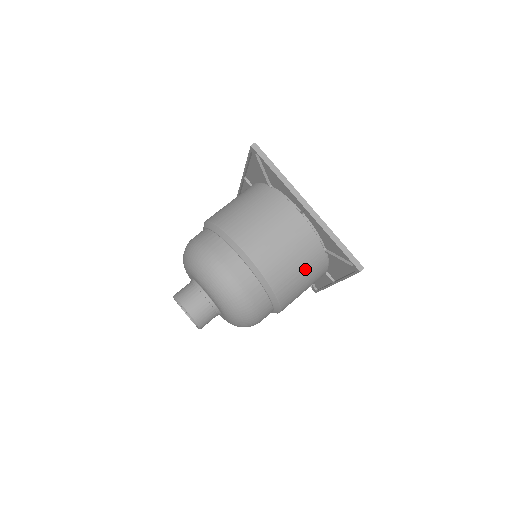
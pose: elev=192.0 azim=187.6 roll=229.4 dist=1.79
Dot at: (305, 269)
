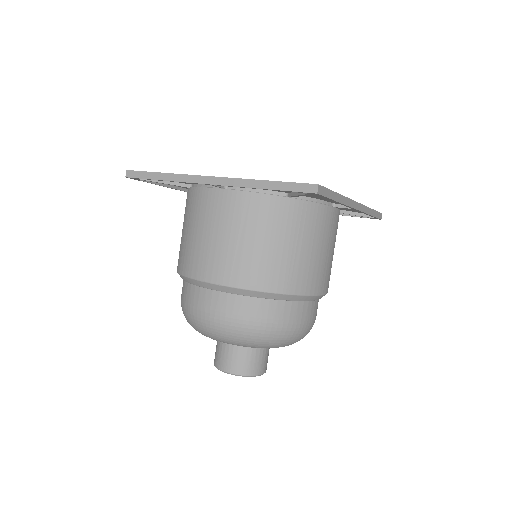
Dot at: occluded
